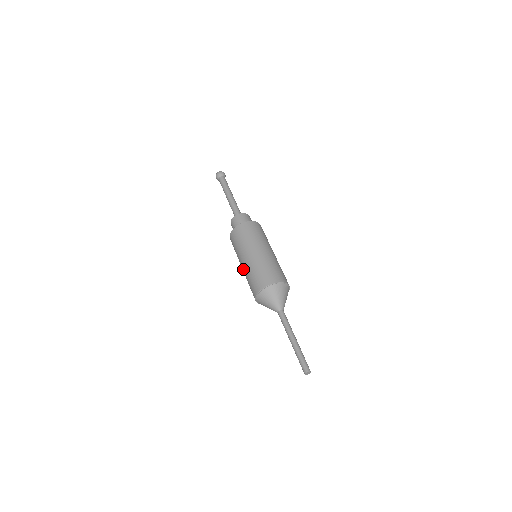
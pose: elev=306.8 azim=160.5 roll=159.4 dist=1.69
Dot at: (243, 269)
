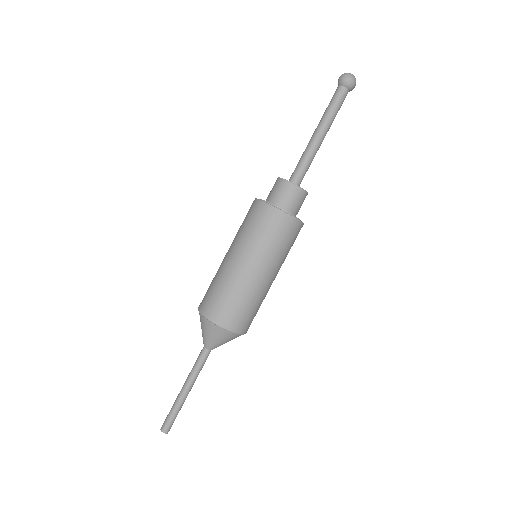
Dot at: (230, 266)
